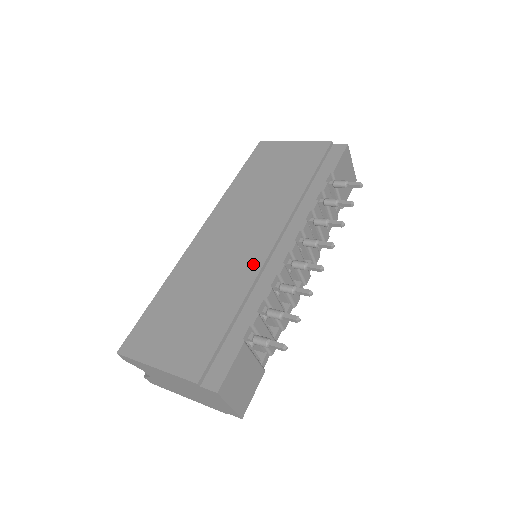
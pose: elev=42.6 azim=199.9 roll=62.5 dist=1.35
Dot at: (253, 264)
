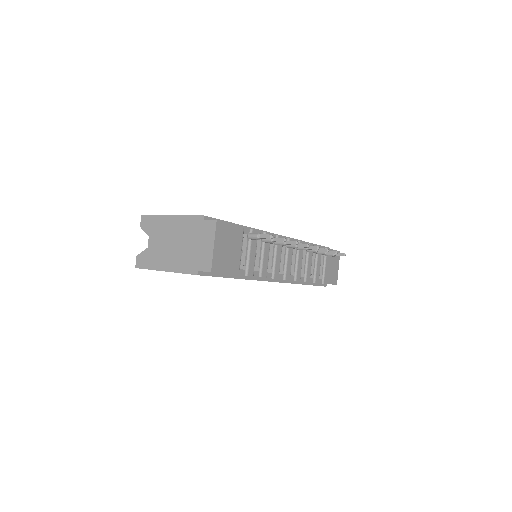
Dot at: occluded
